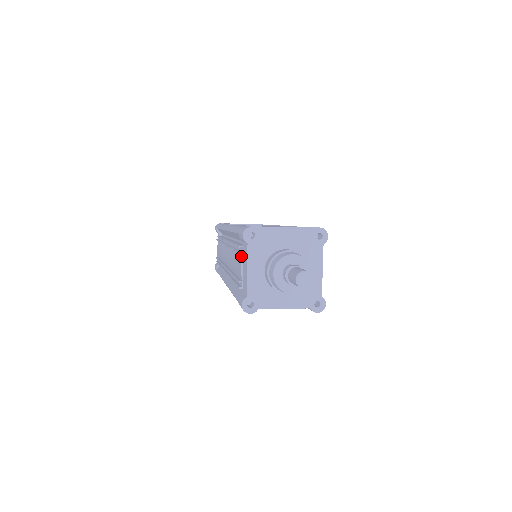
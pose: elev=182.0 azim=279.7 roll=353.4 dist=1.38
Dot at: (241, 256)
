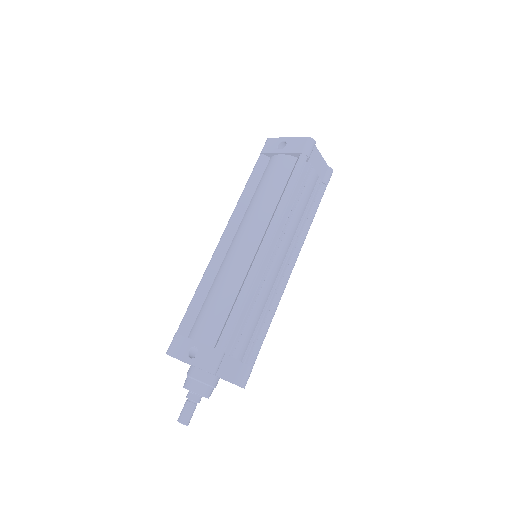
Dot at: occluded
